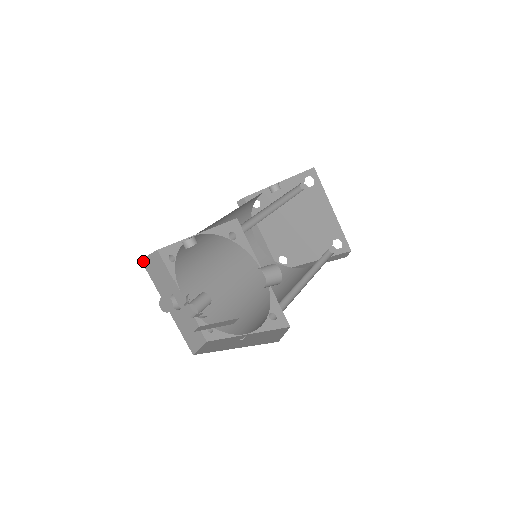
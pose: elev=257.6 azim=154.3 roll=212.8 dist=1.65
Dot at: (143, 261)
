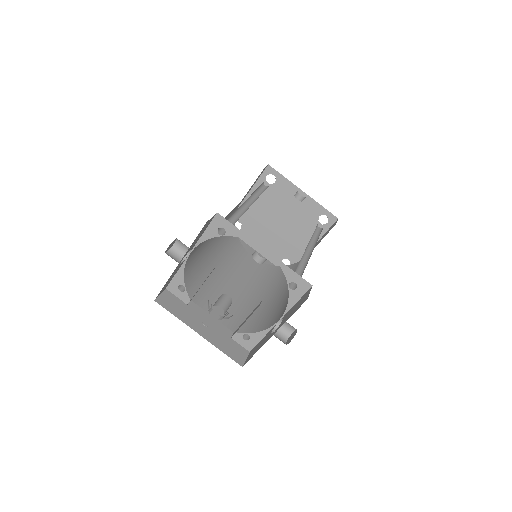
Dot at: (206, 223)
